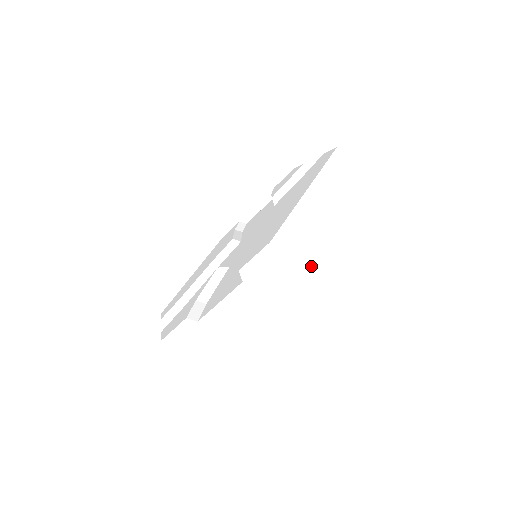
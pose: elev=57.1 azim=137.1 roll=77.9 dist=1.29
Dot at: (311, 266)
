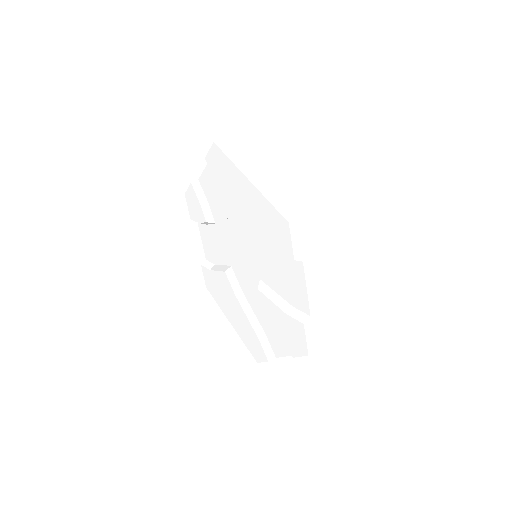
Dot at: (315, 204)
